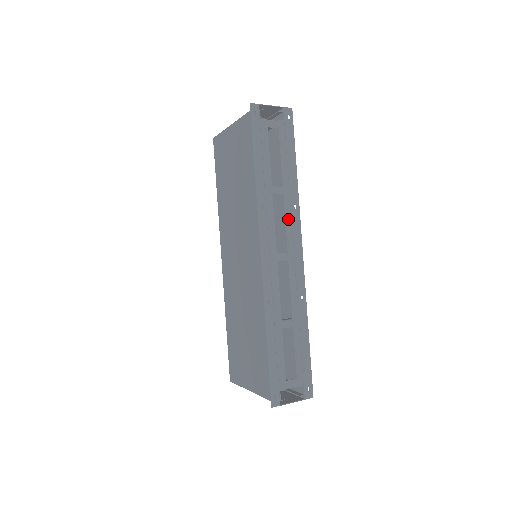
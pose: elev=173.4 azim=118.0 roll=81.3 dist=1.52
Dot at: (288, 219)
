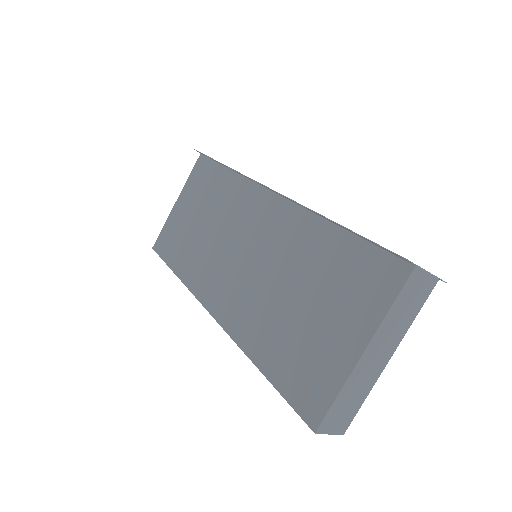
Dot at: occluded
